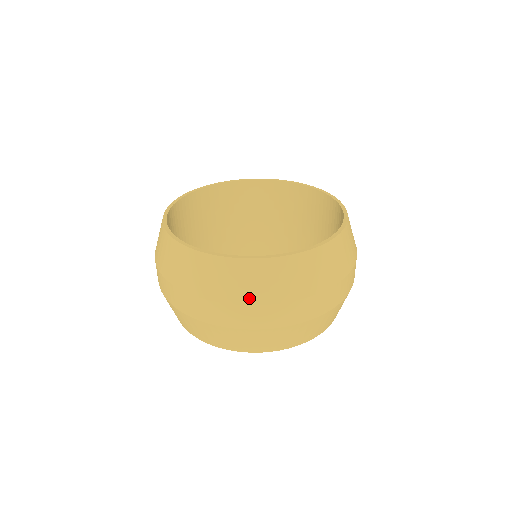
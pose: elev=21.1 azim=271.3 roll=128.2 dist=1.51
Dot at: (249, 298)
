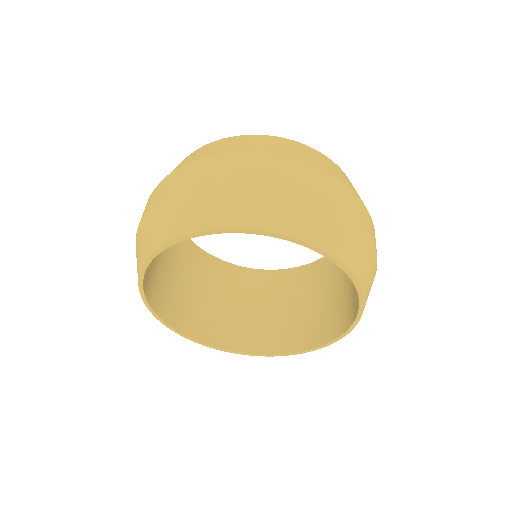
Dot at: occluded
